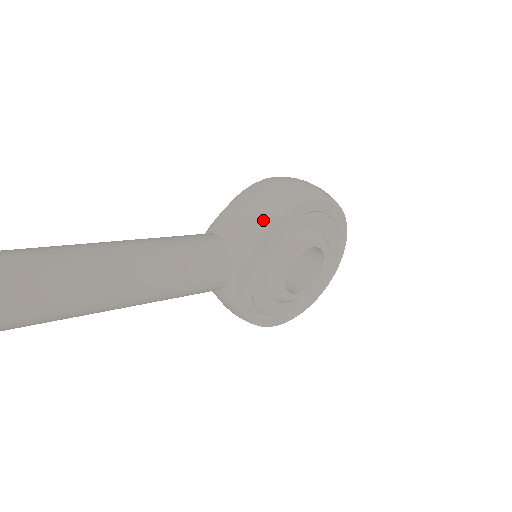
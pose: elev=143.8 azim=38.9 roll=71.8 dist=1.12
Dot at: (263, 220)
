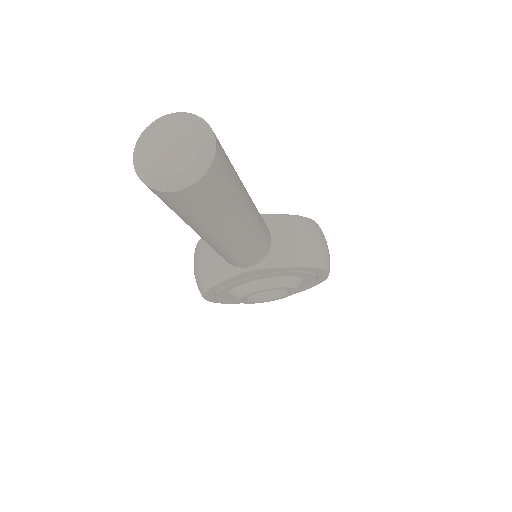
Dot at: (302, 258)
